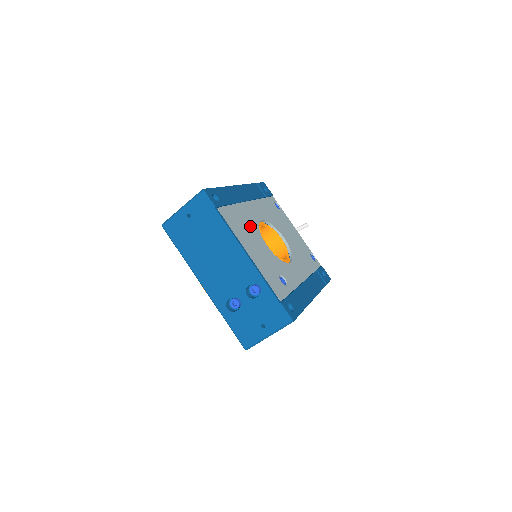
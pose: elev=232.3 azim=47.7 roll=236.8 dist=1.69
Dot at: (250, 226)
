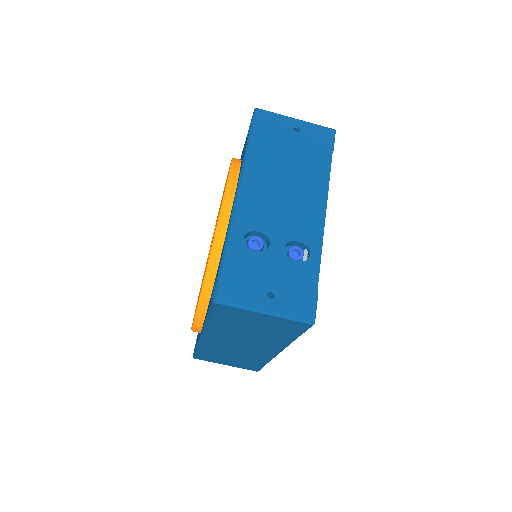
Dot at: occluded
